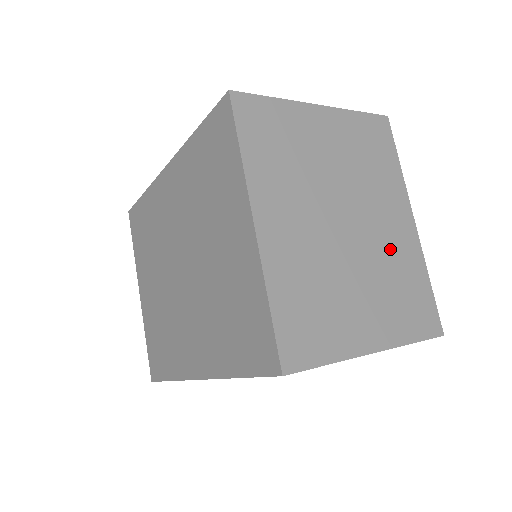
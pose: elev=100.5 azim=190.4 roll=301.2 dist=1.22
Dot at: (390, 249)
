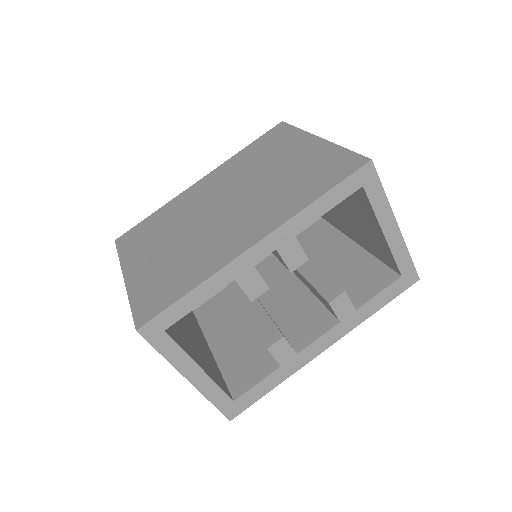
Dot at: occluded
